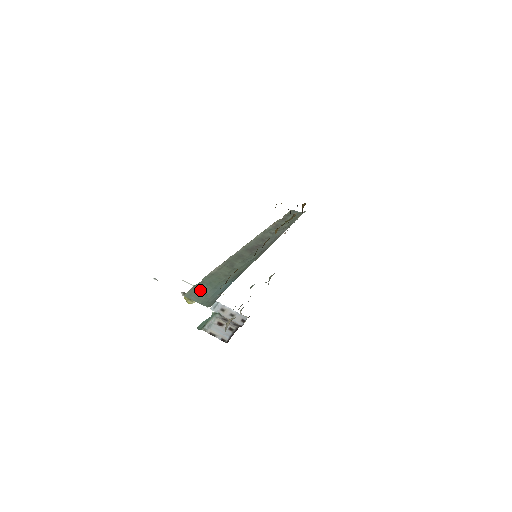
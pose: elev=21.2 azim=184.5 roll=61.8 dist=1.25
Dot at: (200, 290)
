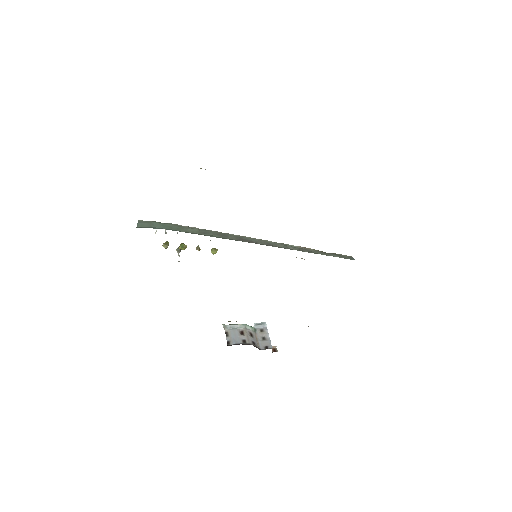
Dot at: (152, 223)
